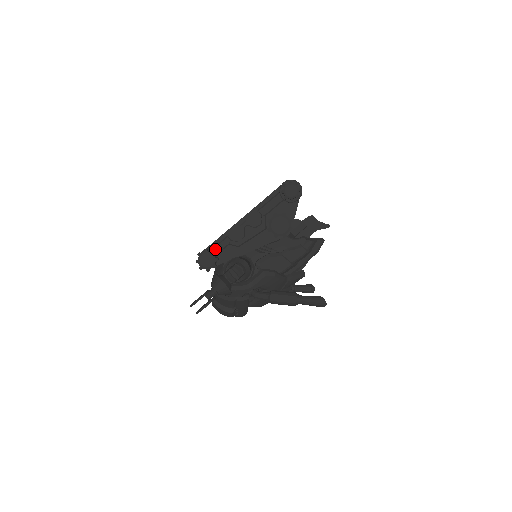
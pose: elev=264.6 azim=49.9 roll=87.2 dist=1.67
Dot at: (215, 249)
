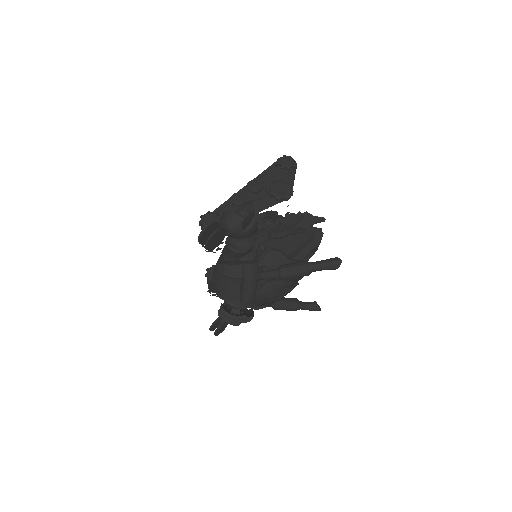
Dot at: (218, 214)
